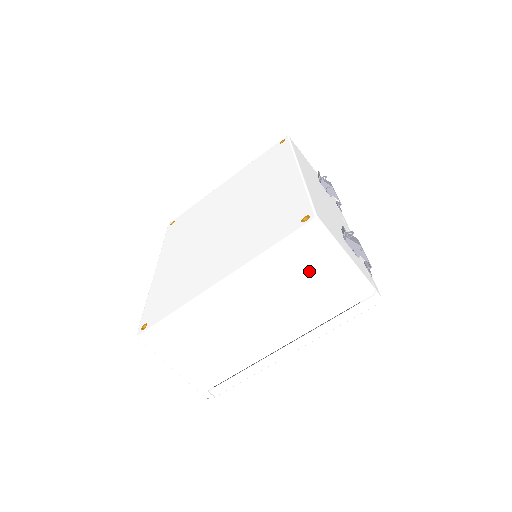
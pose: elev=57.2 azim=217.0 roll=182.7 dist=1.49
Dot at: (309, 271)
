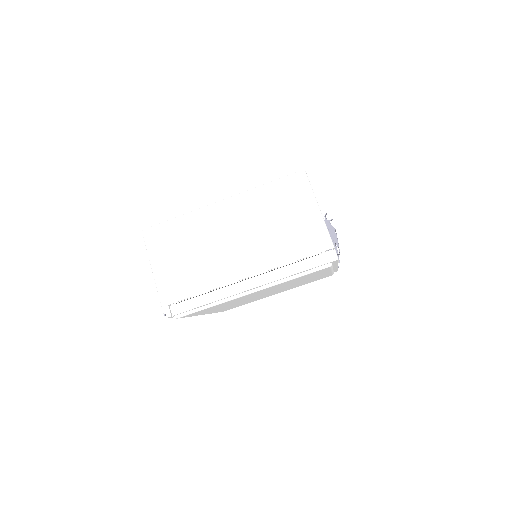
Dot at: (287, 211)
